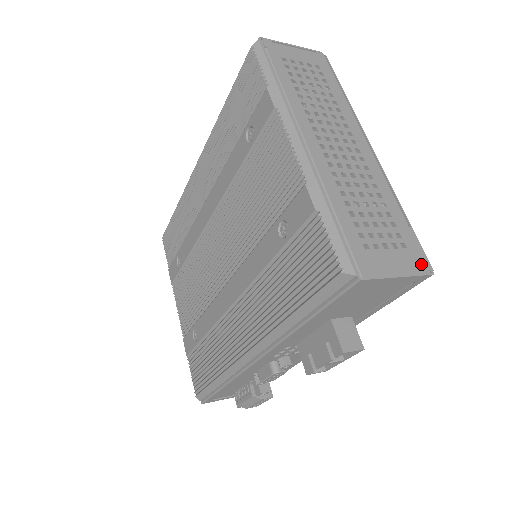
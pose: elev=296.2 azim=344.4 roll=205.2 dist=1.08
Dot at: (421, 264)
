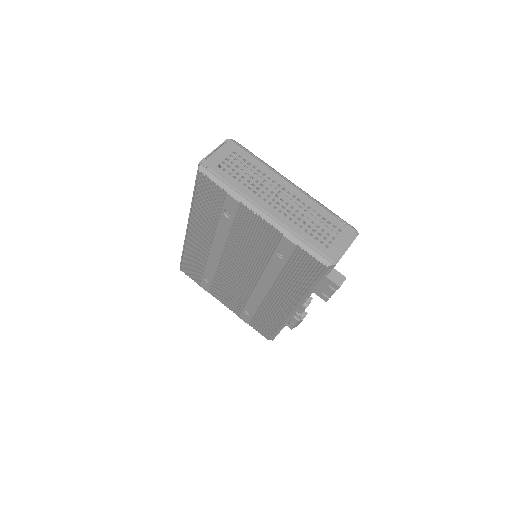
Dot at: (351, 233)
